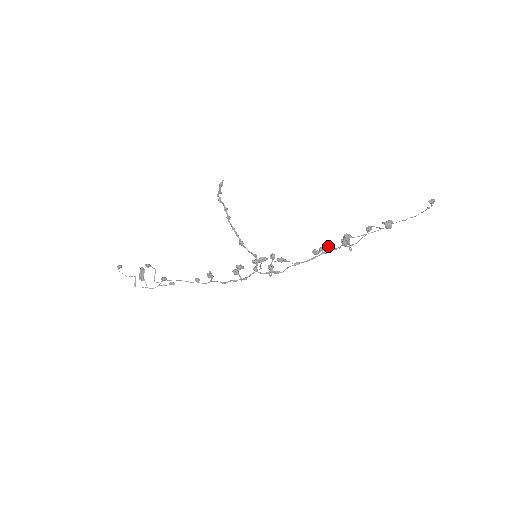
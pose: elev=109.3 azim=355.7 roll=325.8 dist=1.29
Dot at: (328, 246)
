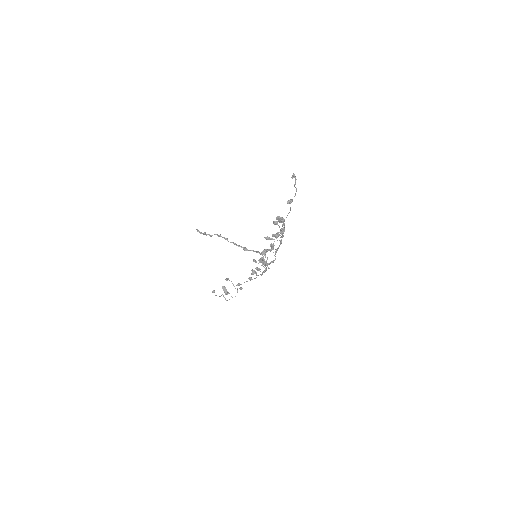
Dot at: occluded
